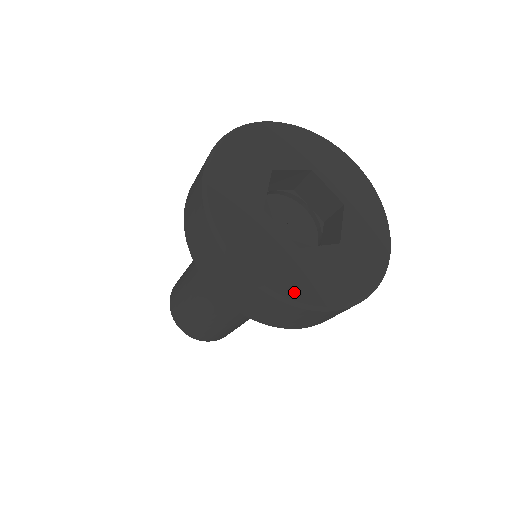
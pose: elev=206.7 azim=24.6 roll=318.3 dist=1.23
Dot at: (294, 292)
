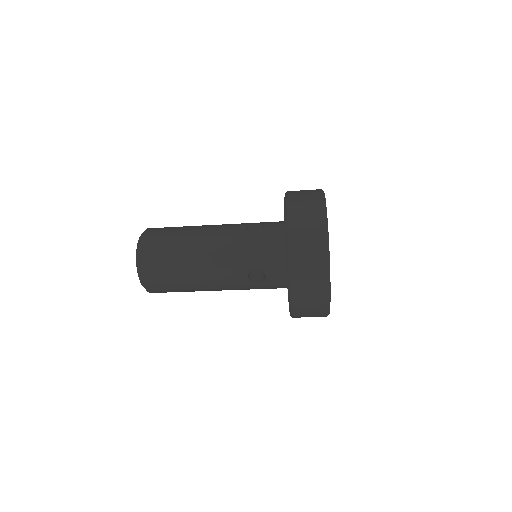
Dot at: occluded
